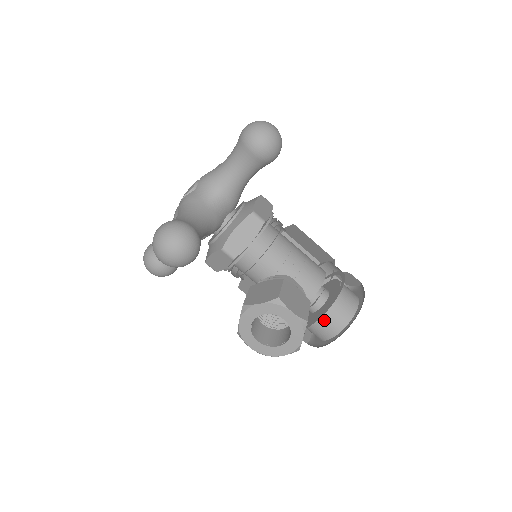
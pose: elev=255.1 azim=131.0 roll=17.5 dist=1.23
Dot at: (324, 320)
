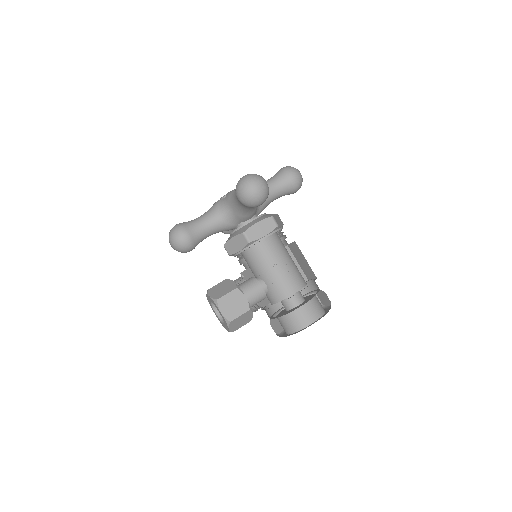
Dot at: (280, 321)
